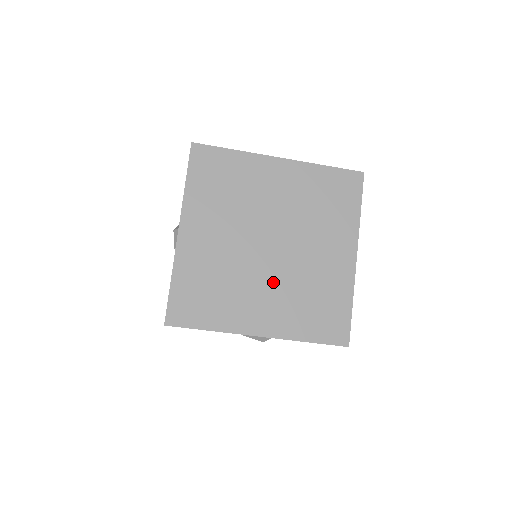
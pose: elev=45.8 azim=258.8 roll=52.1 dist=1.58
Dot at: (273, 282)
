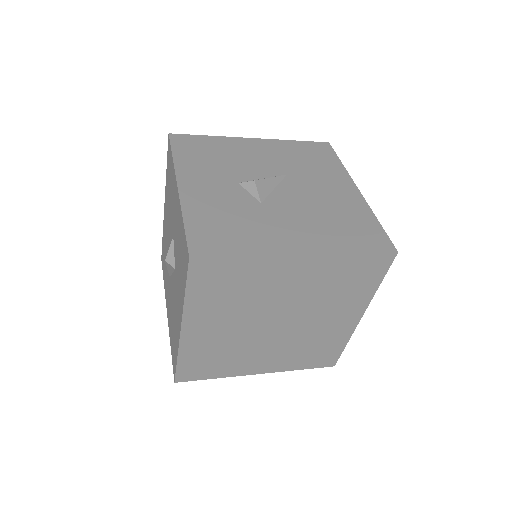
Dot at: (276, 345)
